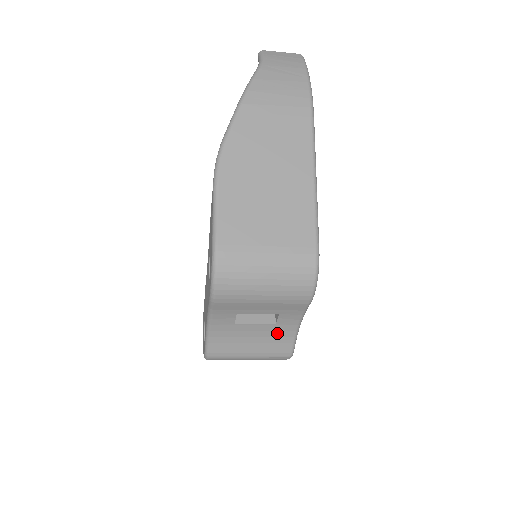
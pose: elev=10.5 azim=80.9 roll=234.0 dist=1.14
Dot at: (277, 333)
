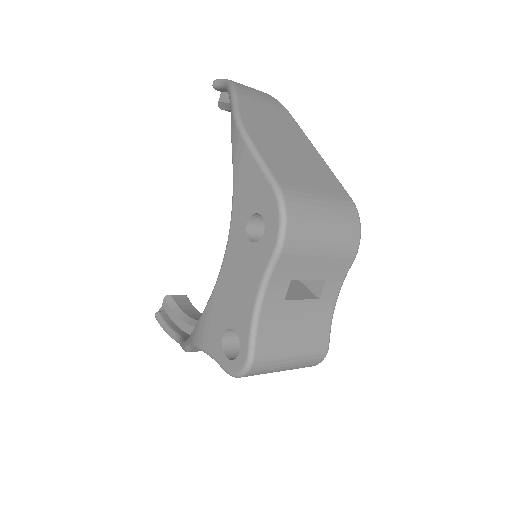
Dot at: (318, 316)
